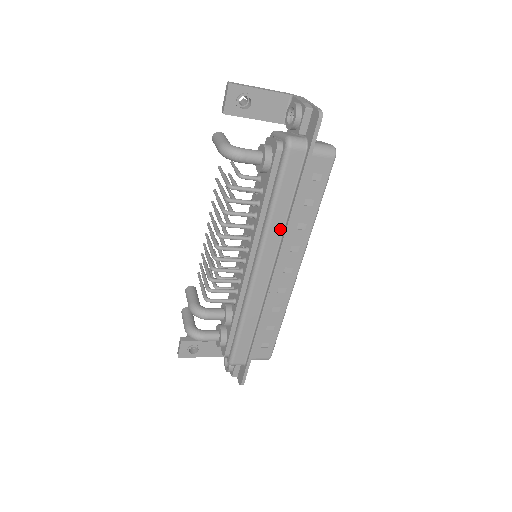
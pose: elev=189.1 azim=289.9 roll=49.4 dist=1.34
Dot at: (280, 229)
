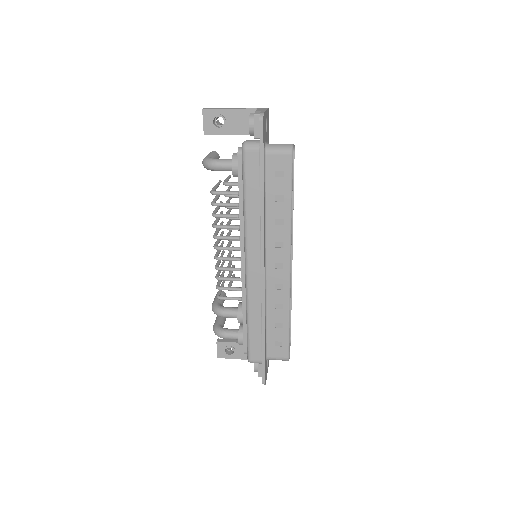
Dot at: (257, 225)
